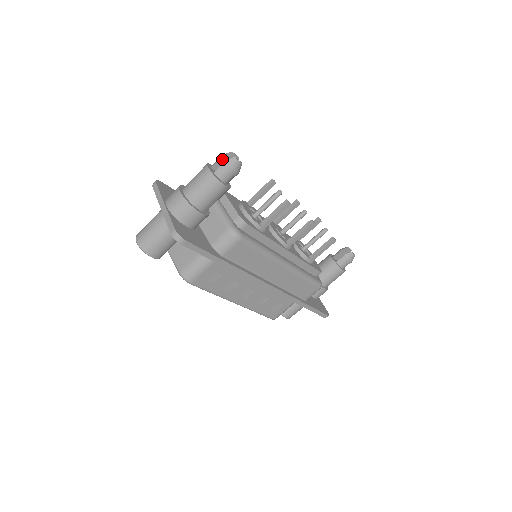
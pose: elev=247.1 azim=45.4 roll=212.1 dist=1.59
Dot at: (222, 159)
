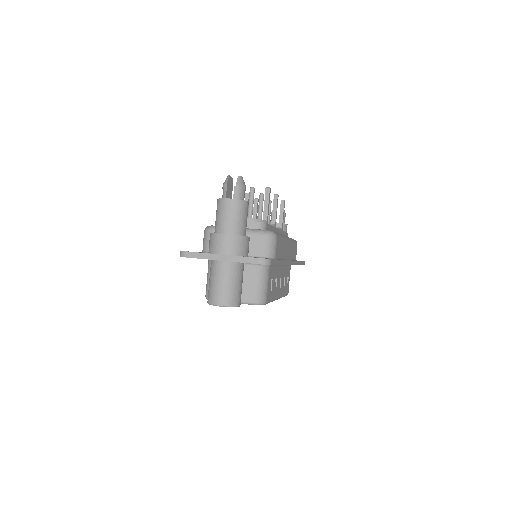
Dot at: (227, 186)
